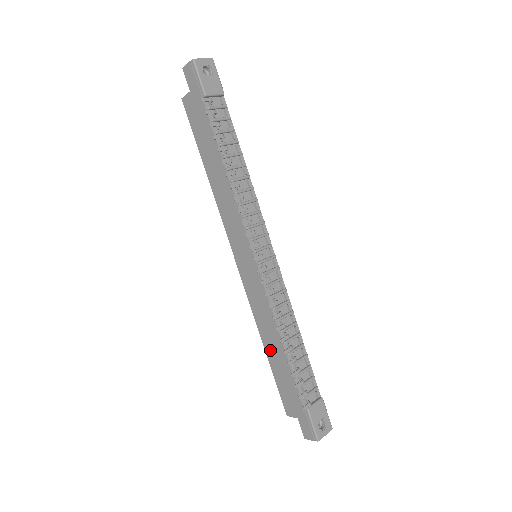
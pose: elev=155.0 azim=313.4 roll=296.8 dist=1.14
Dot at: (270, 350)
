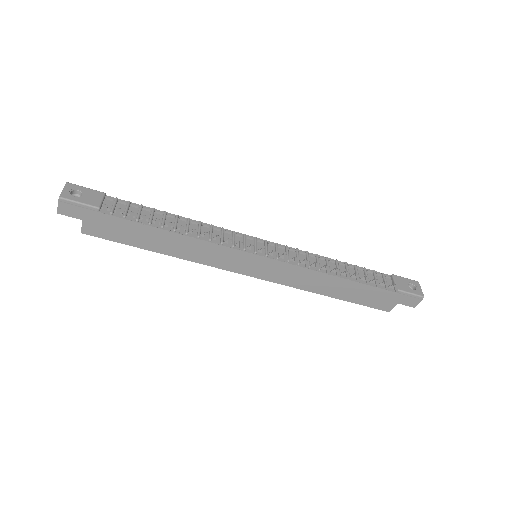
Dot at: (335, 293)
